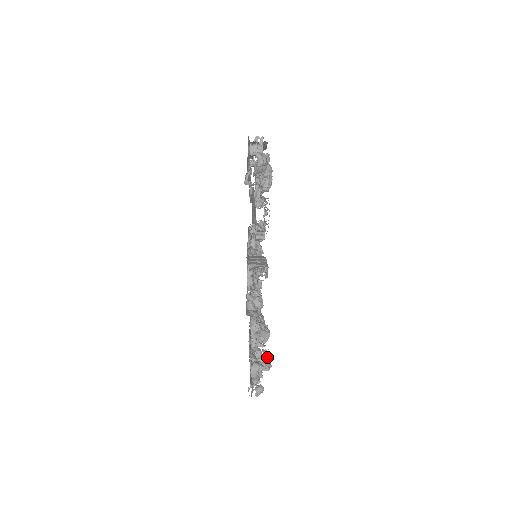
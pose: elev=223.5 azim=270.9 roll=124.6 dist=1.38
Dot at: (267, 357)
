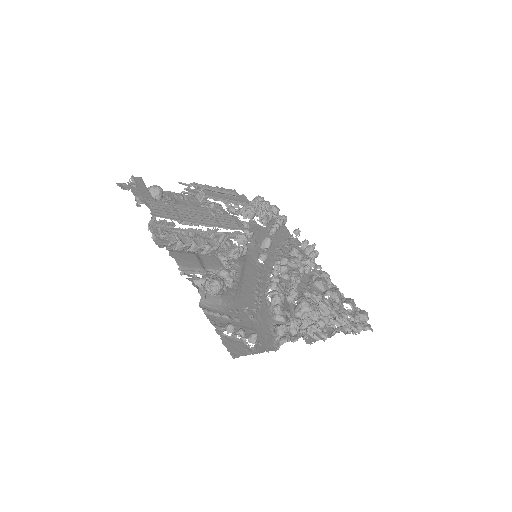
Dot at: (303, 320)
